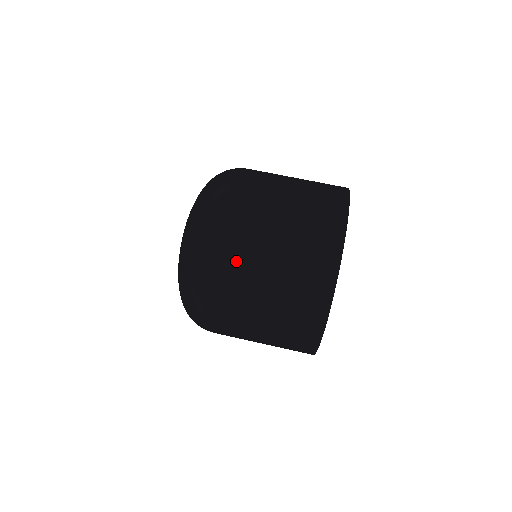
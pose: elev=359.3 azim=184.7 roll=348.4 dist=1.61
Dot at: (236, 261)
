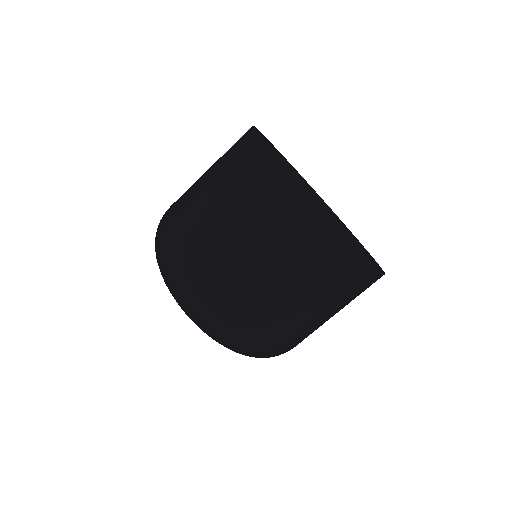
Dot at: (271, 321)
